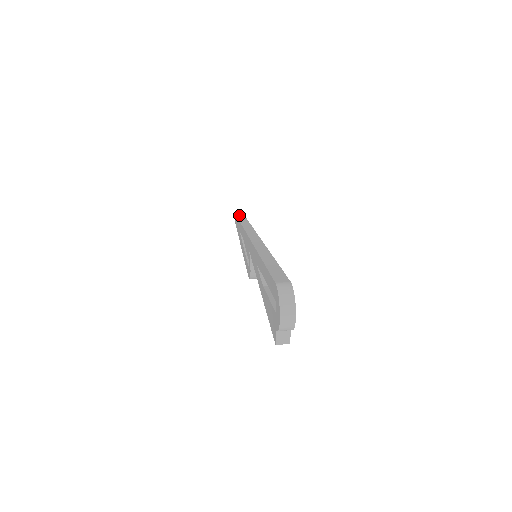
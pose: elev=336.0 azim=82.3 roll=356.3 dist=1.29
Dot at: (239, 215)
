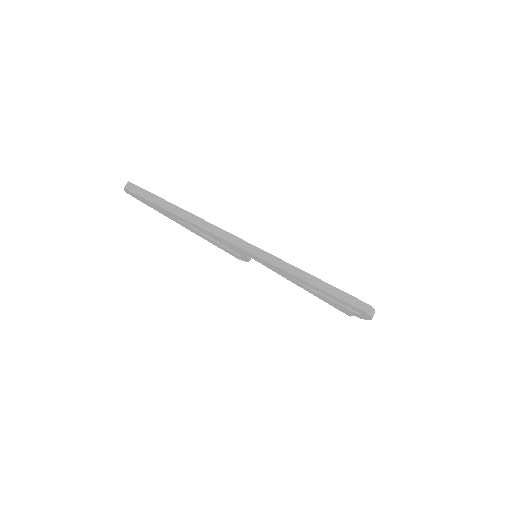
Dot at: (143, 194)
